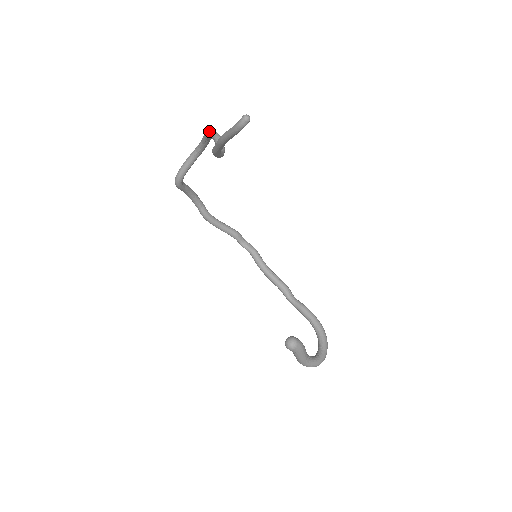
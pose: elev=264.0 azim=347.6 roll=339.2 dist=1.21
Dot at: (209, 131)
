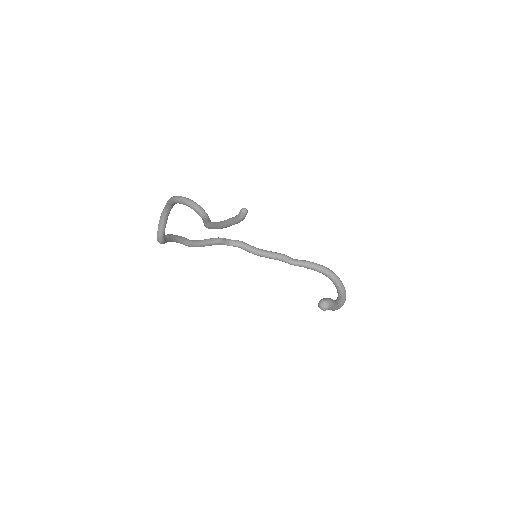
Dot at: (177, 199)
